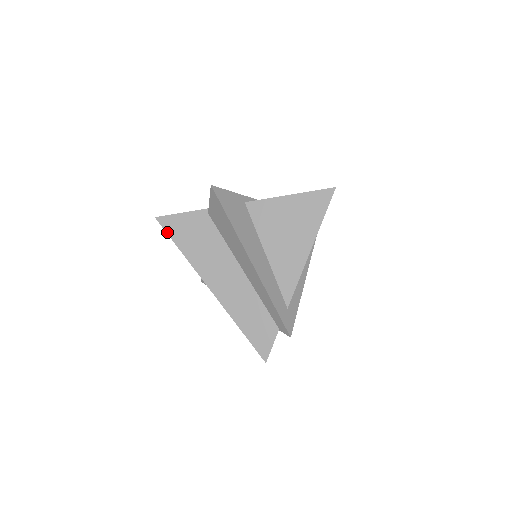
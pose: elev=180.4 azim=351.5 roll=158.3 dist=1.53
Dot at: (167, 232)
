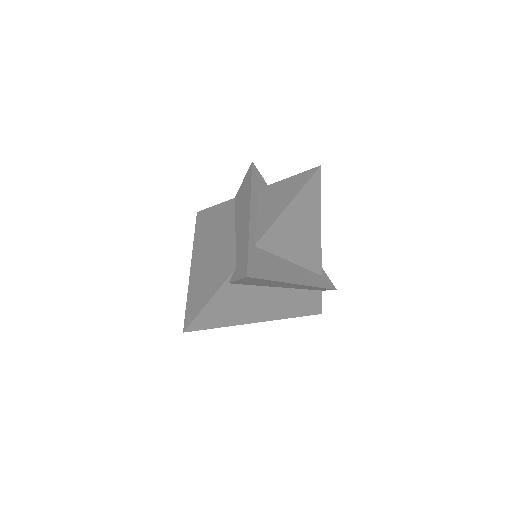
Dot at: (203, 329)
